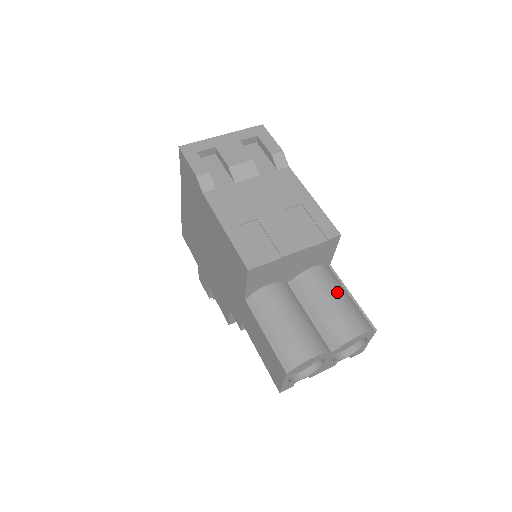
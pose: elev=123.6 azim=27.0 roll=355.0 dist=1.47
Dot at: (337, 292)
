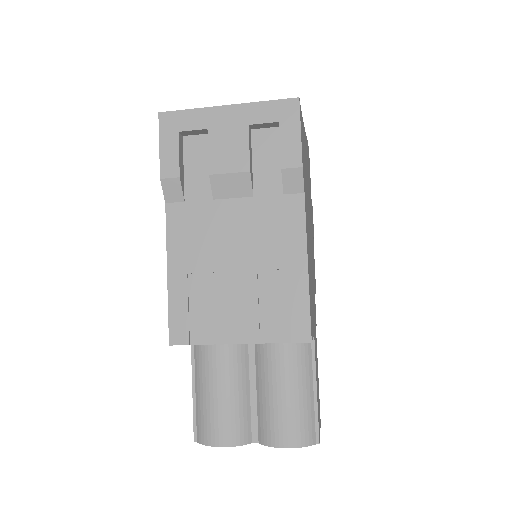
Dot at: (294, 383)
